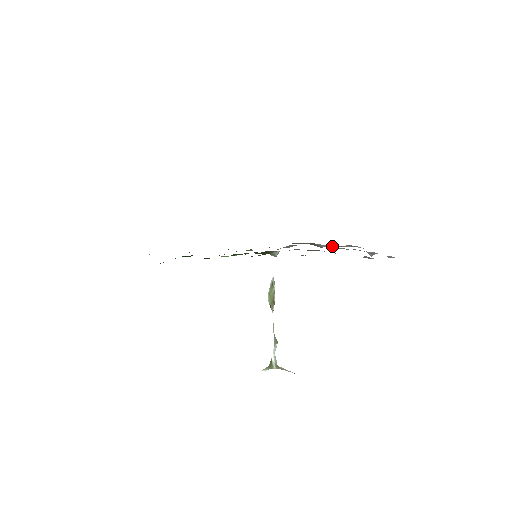
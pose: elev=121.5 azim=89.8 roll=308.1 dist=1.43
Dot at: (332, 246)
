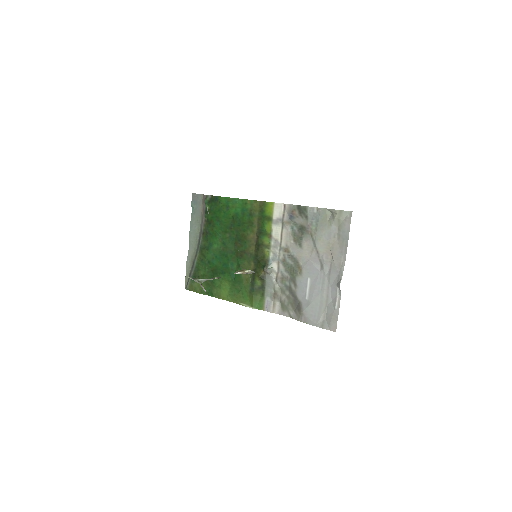
Dot at: (312, 310)
